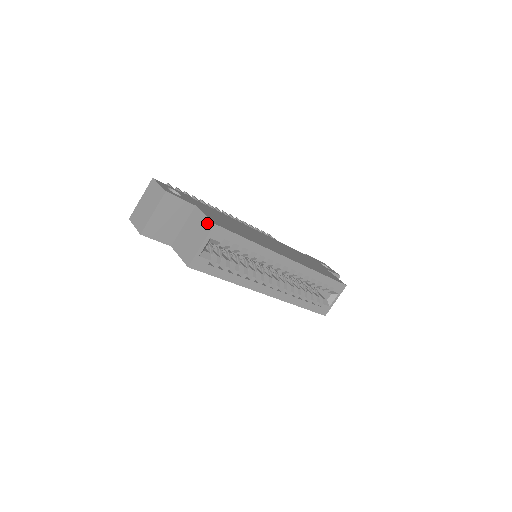
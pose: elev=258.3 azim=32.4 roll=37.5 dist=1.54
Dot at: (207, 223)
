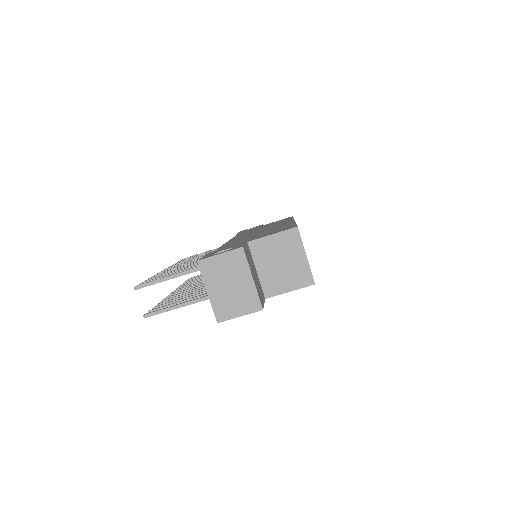
Dot at: (287, 236)
